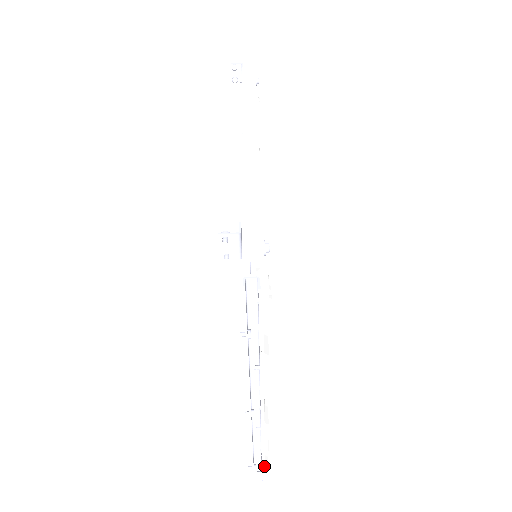
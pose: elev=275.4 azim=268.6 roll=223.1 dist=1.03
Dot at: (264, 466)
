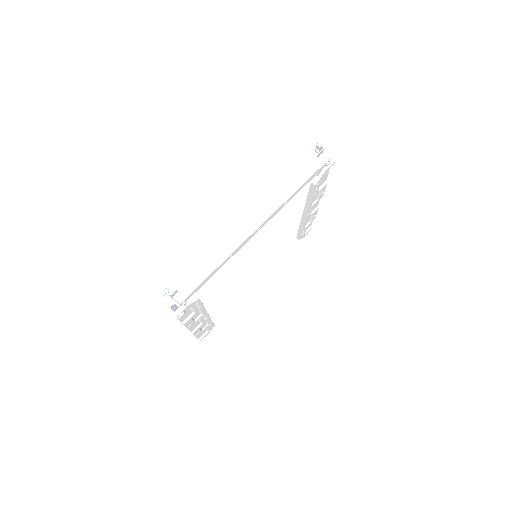
Dot at: (197, 338)
